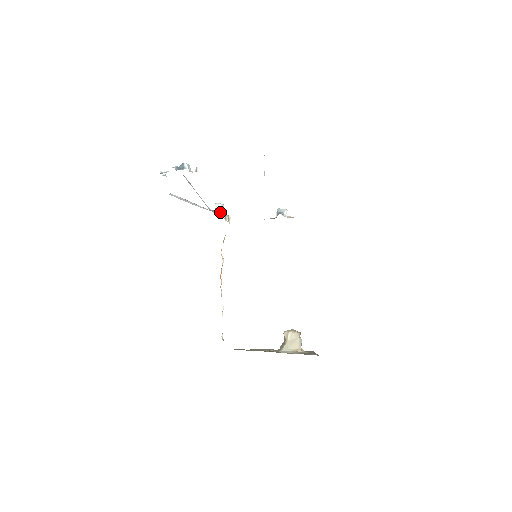
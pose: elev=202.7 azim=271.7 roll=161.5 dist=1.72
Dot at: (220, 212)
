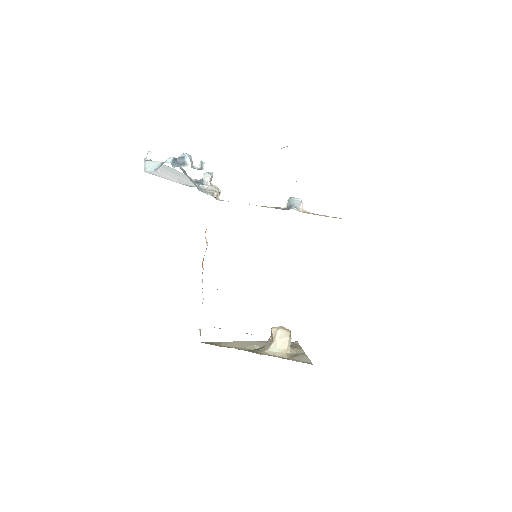
Dot at: (209, 186)
